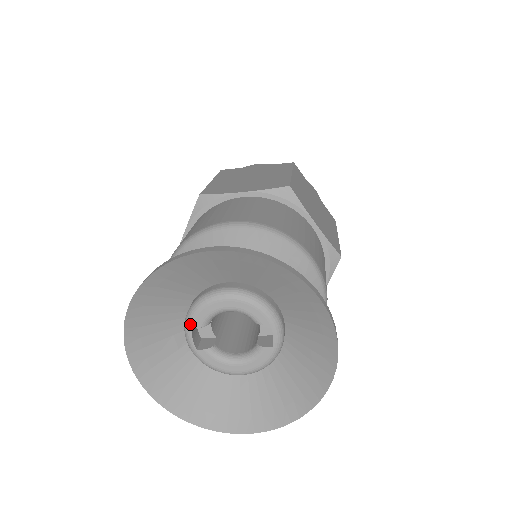
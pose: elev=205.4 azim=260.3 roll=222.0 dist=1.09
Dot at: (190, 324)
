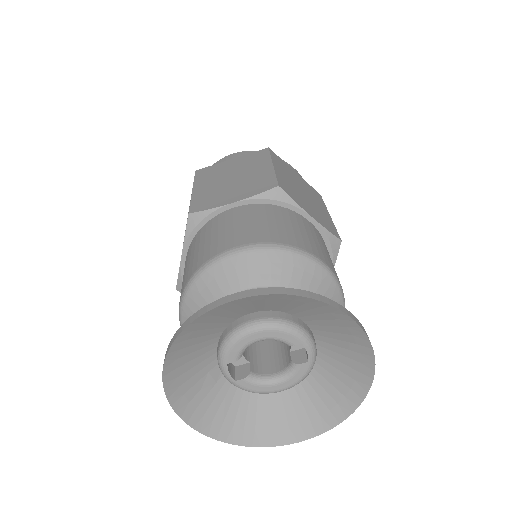
Dot at: (224, 361)
